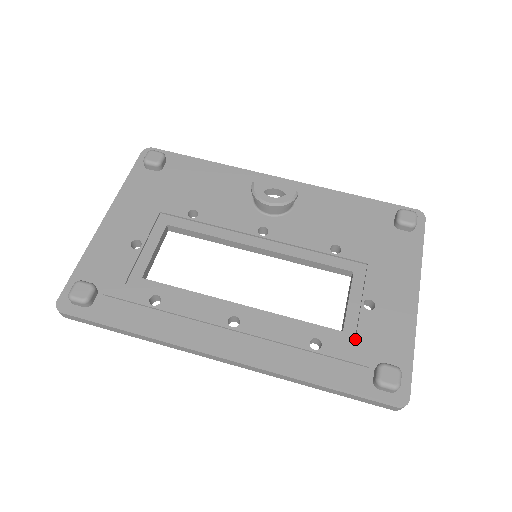
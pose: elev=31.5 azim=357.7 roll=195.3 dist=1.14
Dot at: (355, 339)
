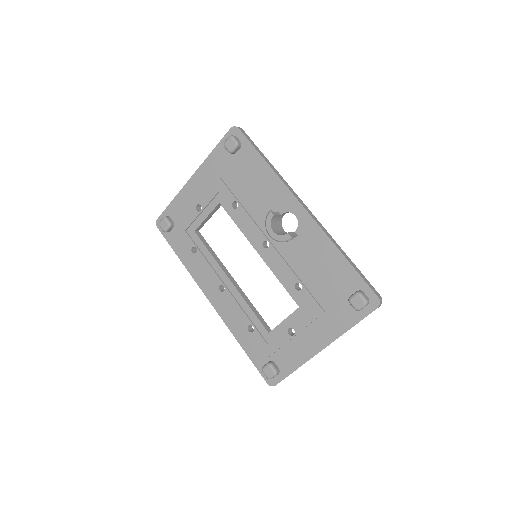
Dot at: (270, 342)
